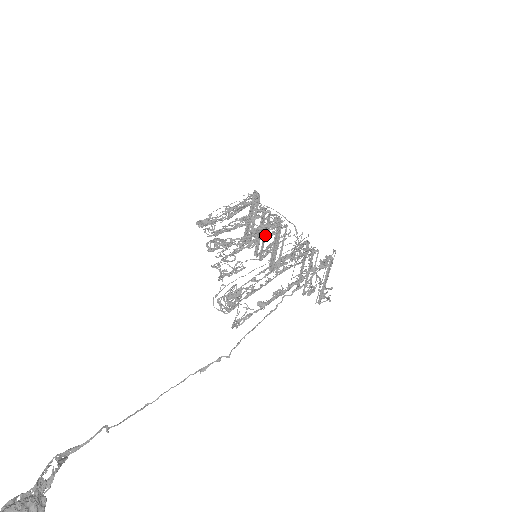
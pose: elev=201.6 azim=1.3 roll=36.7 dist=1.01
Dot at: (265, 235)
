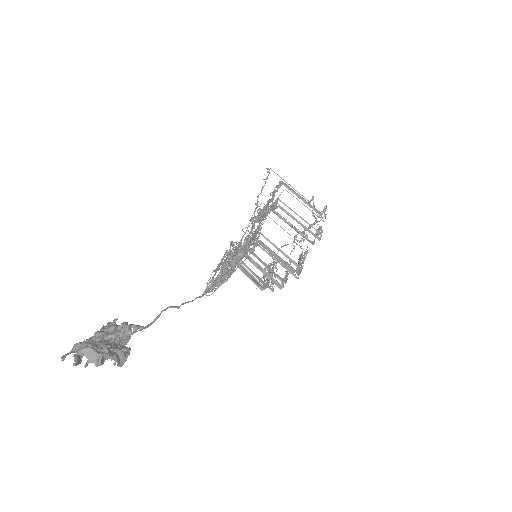
Dot at: occluded
